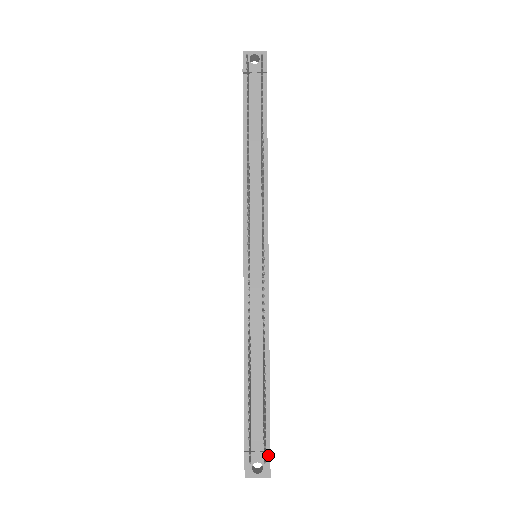
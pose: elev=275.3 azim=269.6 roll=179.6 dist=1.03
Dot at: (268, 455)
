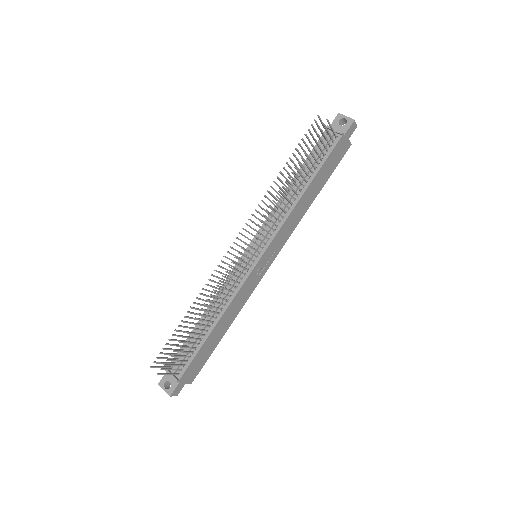
Dot at: (178, 382)
